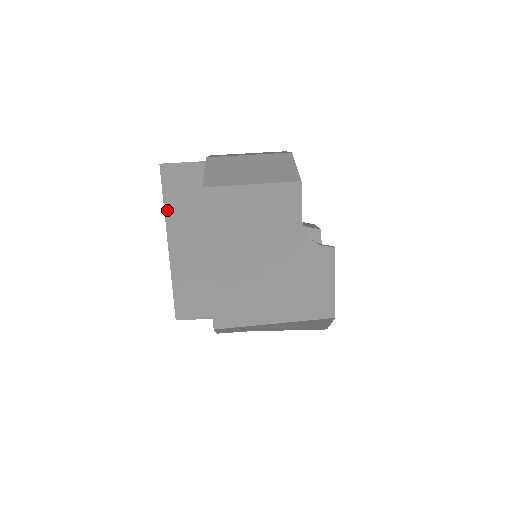
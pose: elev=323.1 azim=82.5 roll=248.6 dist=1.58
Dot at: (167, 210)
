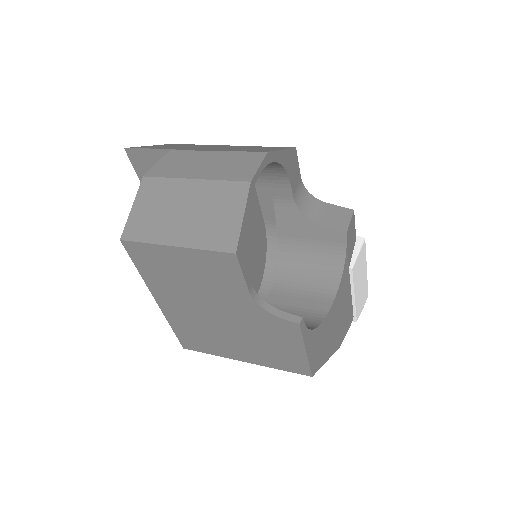
Dot at: occluded
